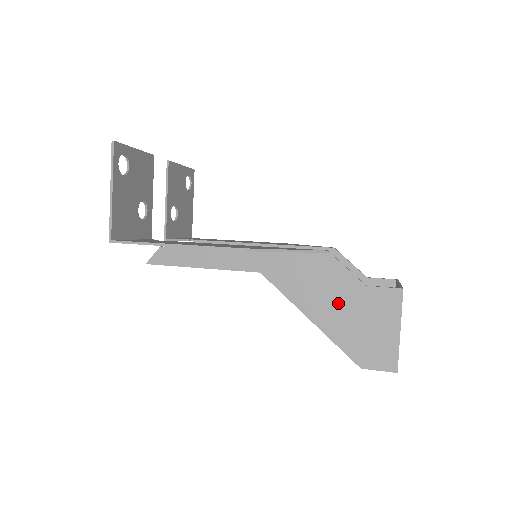
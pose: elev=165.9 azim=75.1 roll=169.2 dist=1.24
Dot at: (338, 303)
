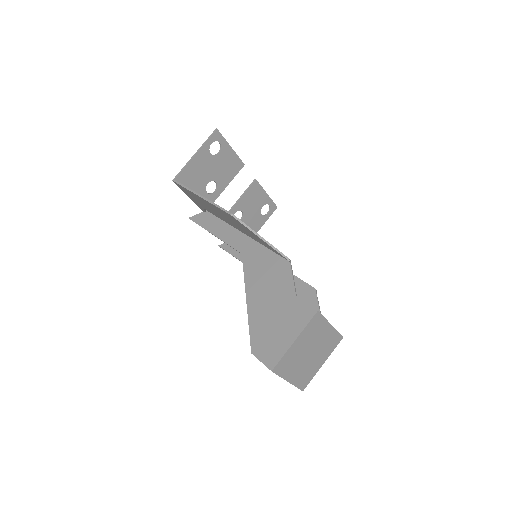
Dot at: (271, 298)
